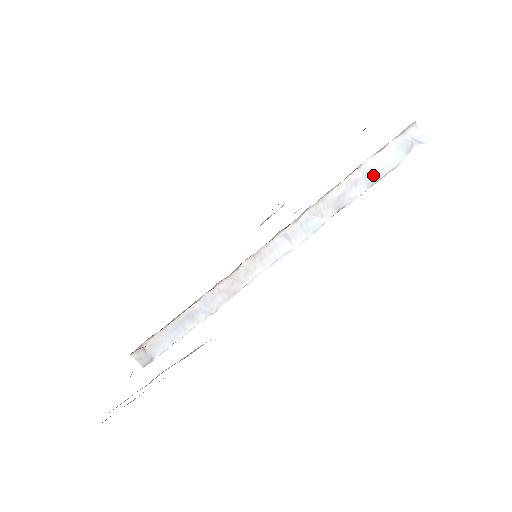
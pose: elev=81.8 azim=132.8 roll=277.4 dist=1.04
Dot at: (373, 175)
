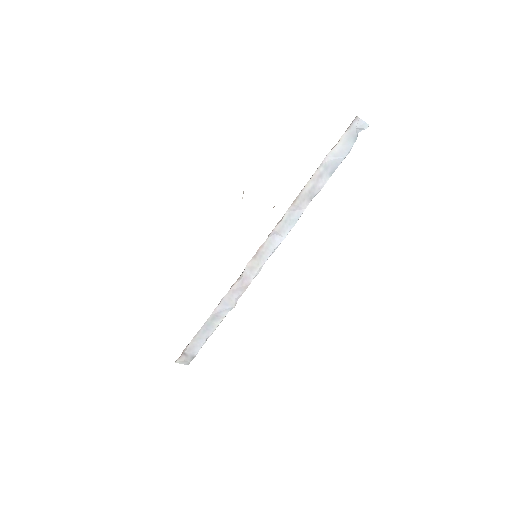
Dot at: (333, 166)
